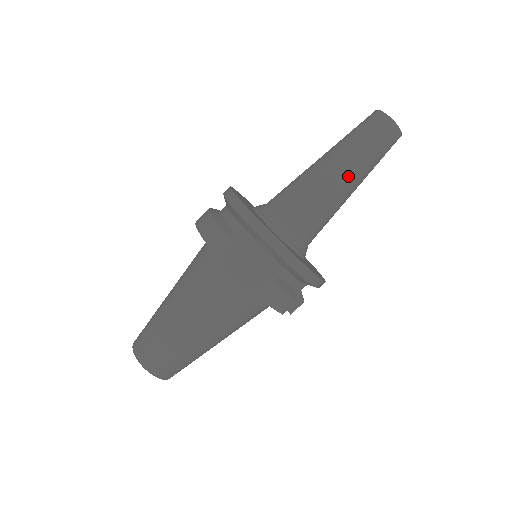
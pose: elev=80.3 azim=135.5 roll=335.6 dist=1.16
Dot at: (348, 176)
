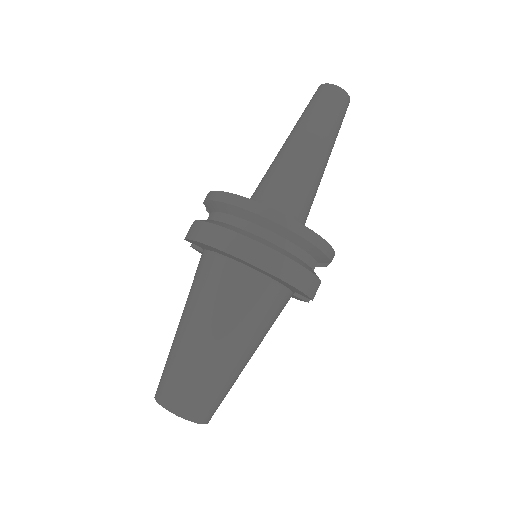
Dot at: (323, 149)
